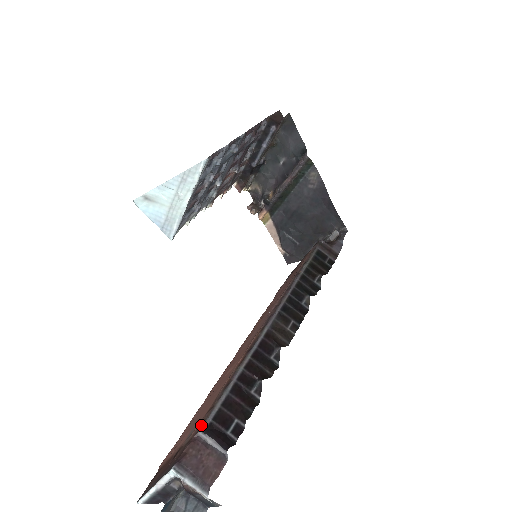
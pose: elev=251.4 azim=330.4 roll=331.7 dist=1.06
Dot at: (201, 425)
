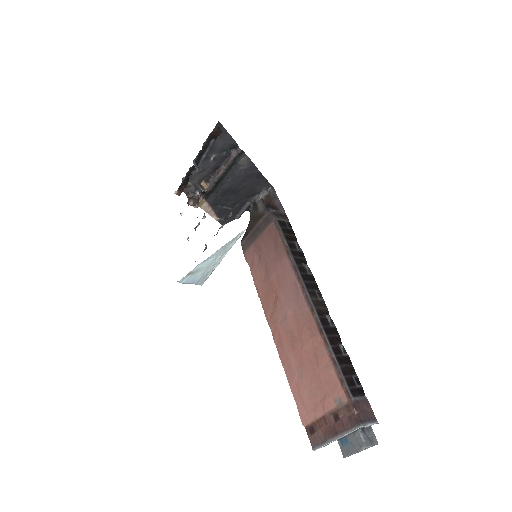
Dot at: (349, 395)
